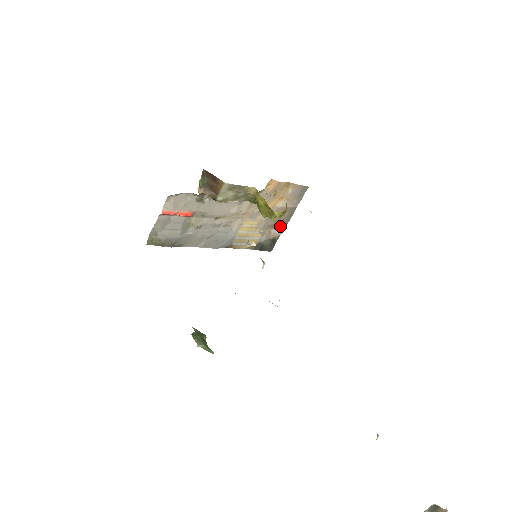
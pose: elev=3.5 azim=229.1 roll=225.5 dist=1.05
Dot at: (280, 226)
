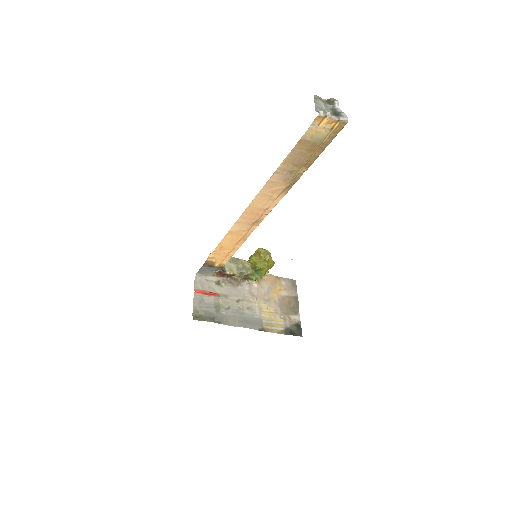
Dot at: (295, 312)
